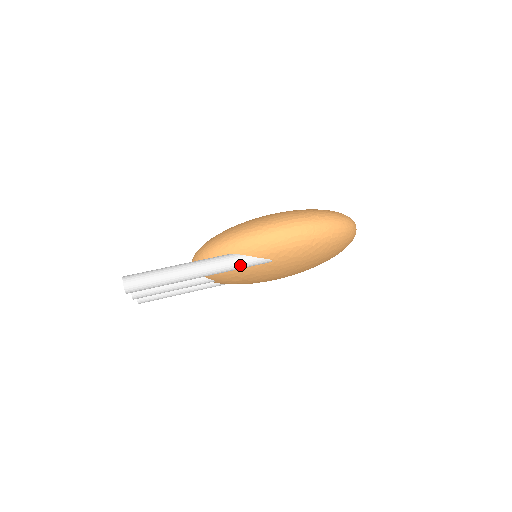
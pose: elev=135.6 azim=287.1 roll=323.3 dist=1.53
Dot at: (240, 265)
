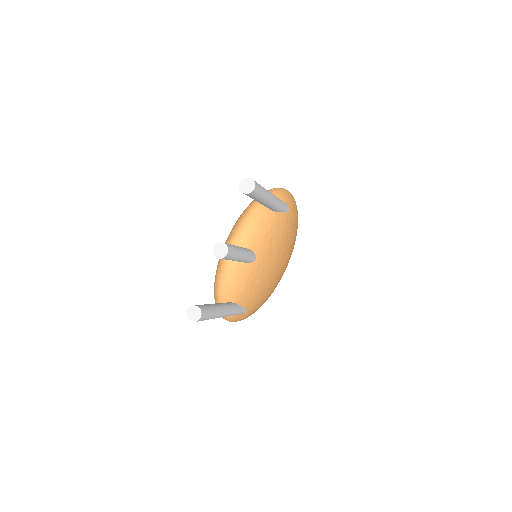
Dot at: (282, 202)
